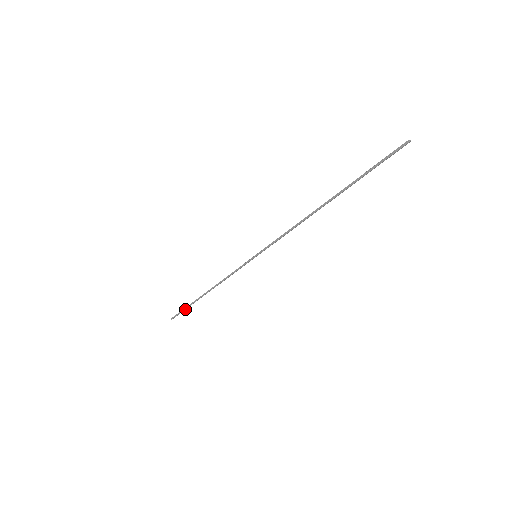
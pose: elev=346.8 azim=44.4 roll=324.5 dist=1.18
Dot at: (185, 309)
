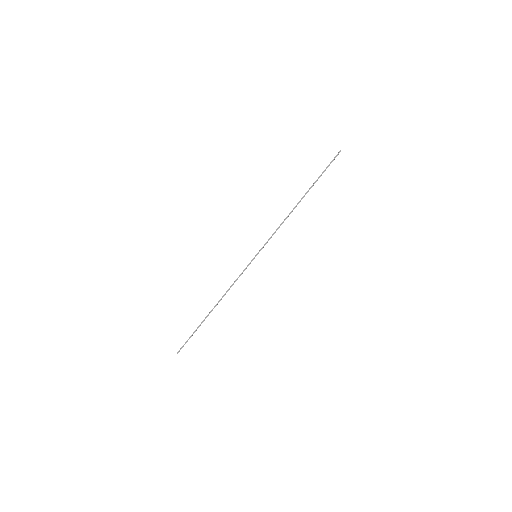
Dot at: occluded
